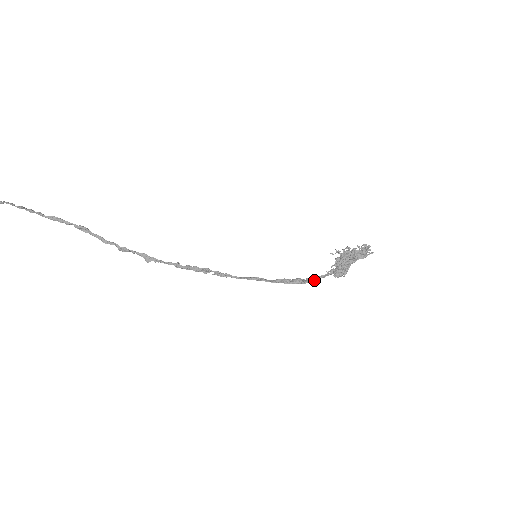
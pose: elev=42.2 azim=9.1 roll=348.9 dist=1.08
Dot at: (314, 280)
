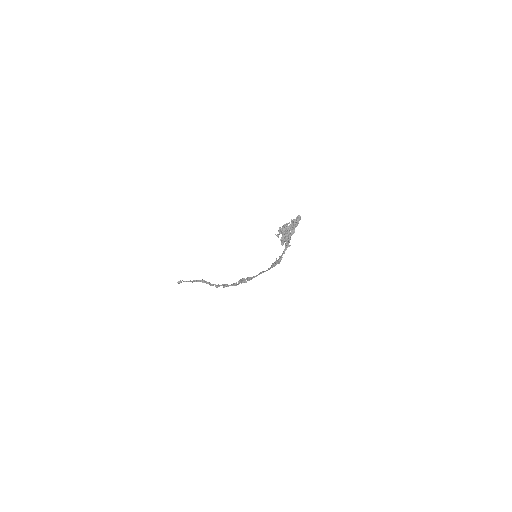
Dot at: (281, 256)
